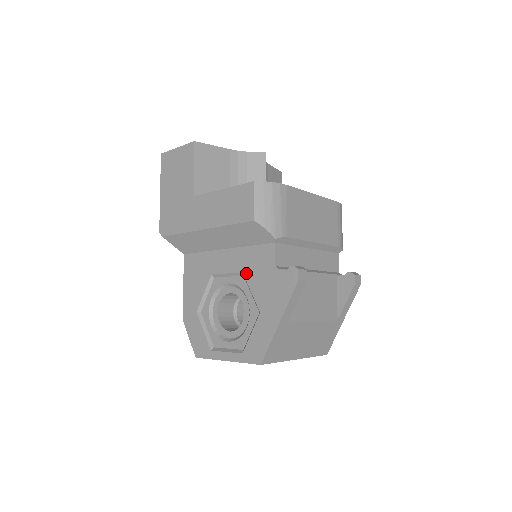
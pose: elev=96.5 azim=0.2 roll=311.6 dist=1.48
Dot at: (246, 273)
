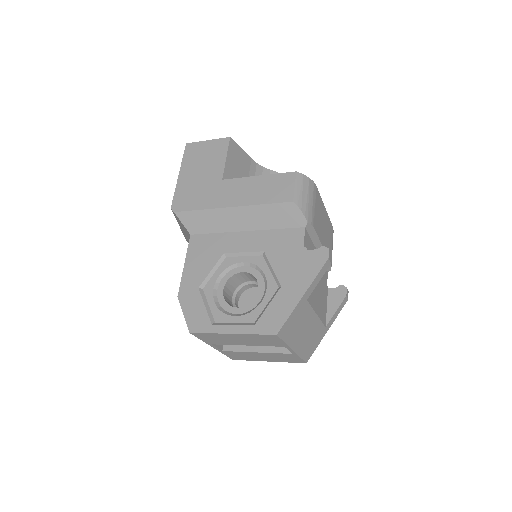
Dot at: (268, 252)
